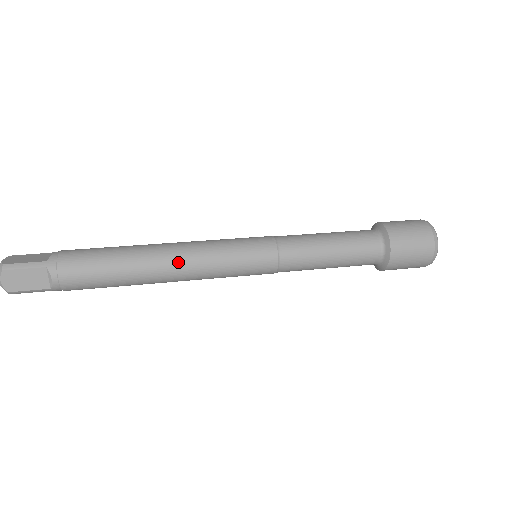
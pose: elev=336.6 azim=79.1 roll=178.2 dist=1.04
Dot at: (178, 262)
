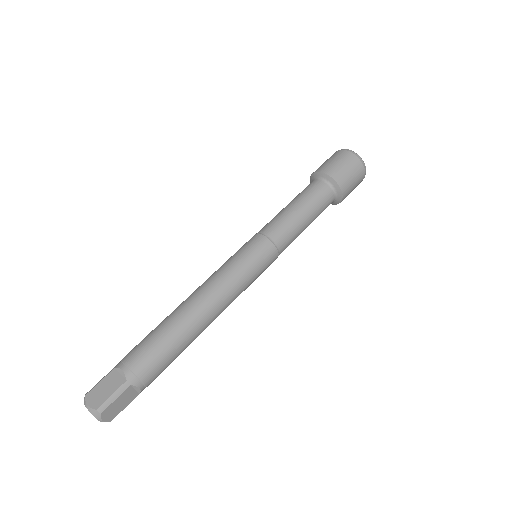
Dot at: (218, 306)
